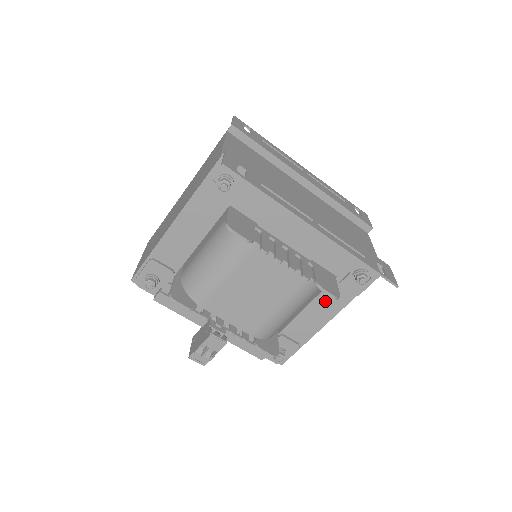
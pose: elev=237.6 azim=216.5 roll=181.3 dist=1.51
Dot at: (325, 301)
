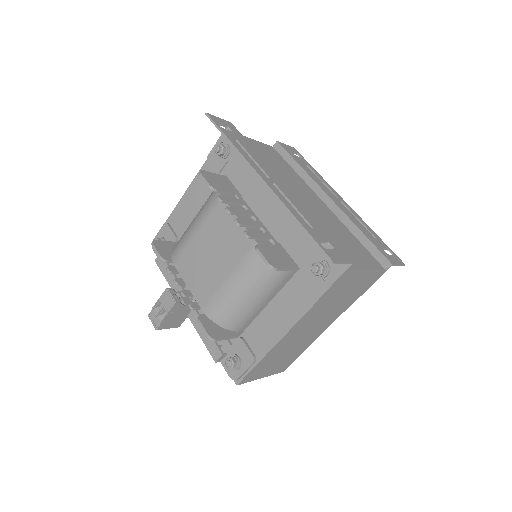
Dot at: (286, 301)
